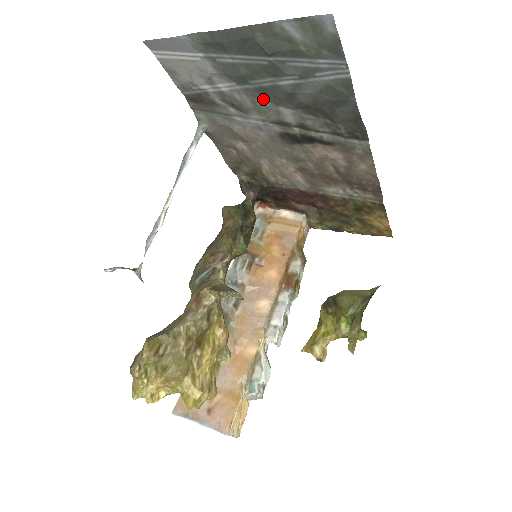
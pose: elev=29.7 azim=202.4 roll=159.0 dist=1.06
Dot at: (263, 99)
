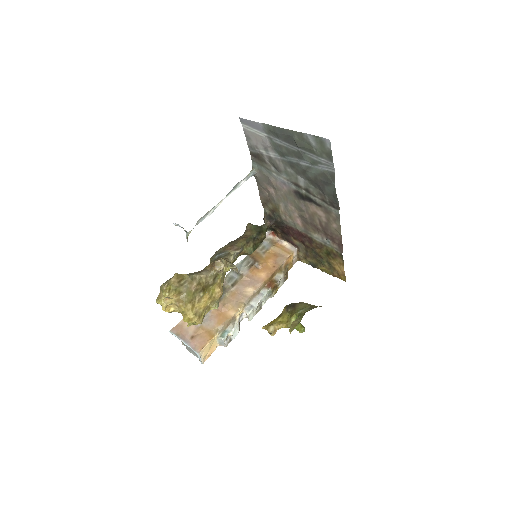
Dot at: (291, 168)
